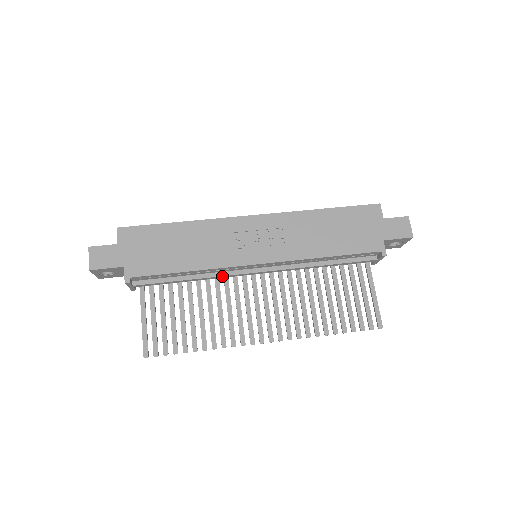
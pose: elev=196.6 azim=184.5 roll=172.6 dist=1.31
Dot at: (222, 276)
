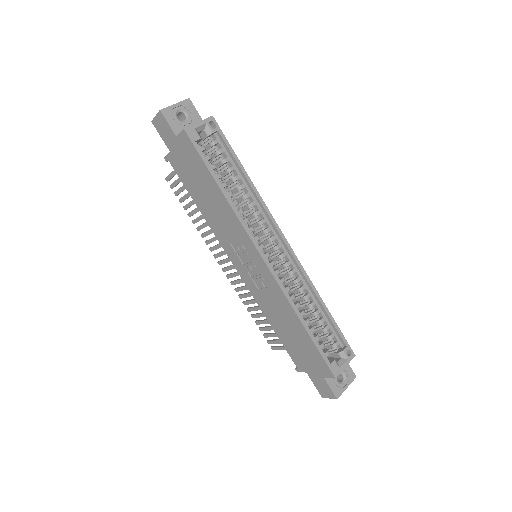
Dot at: occluded
